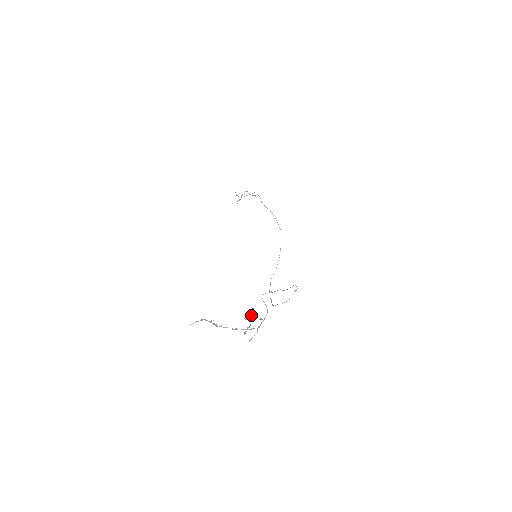
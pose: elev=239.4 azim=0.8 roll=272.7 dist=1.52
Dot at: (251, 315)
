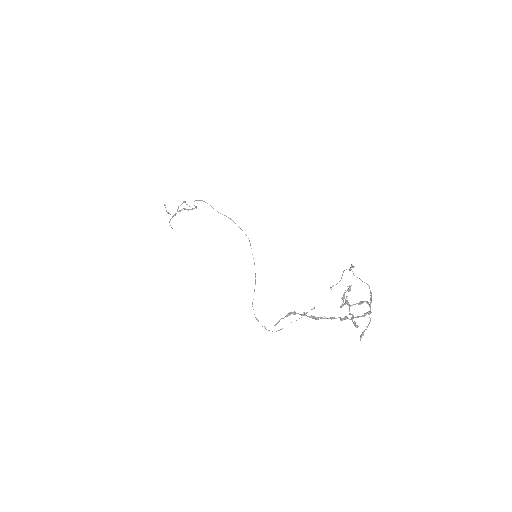
Dot at: (345, 300)
